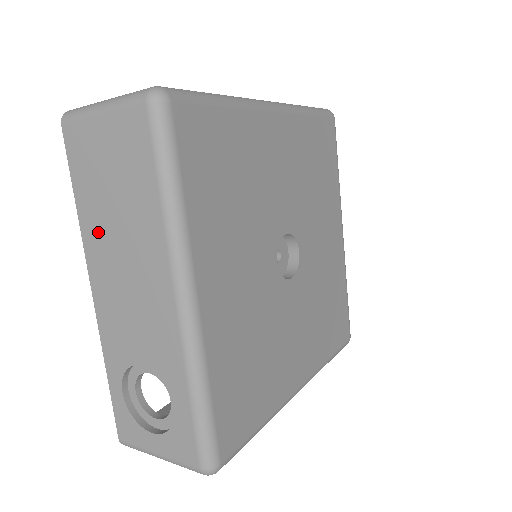
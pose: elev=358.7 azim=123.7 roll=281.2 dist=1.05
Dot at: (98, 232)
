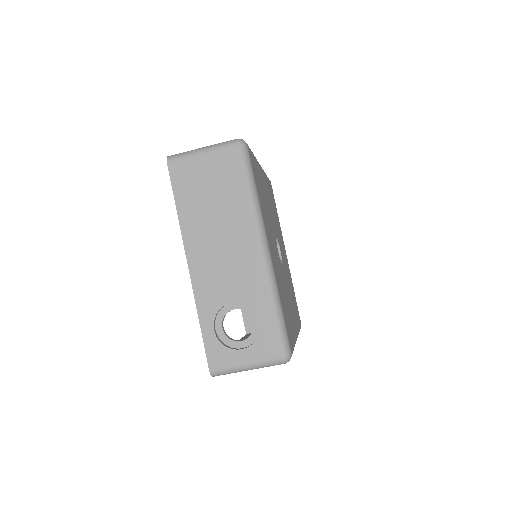
Dot at: (196, 223)
